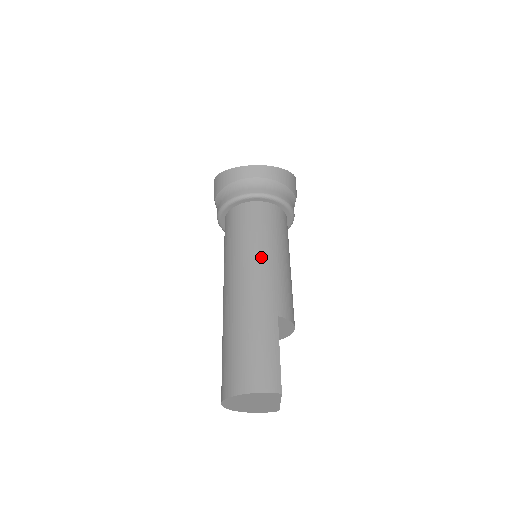
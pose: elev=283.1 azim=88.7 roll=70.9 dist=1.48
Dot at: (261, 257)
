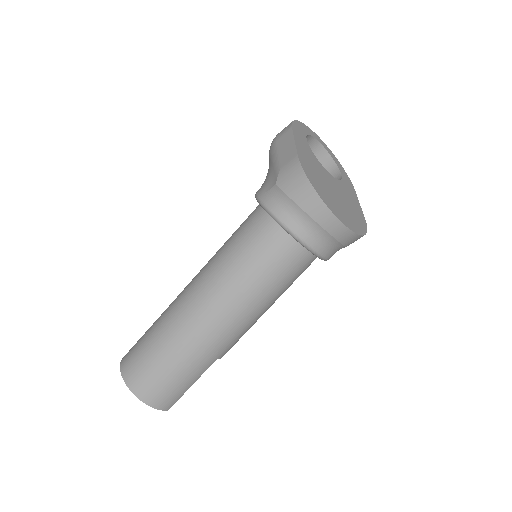
Dot at: (252, 309)
